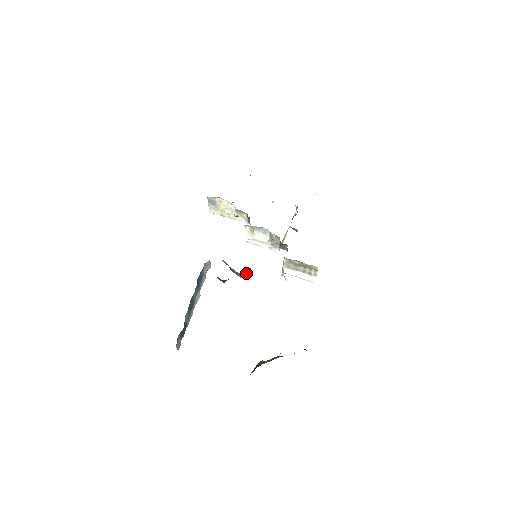
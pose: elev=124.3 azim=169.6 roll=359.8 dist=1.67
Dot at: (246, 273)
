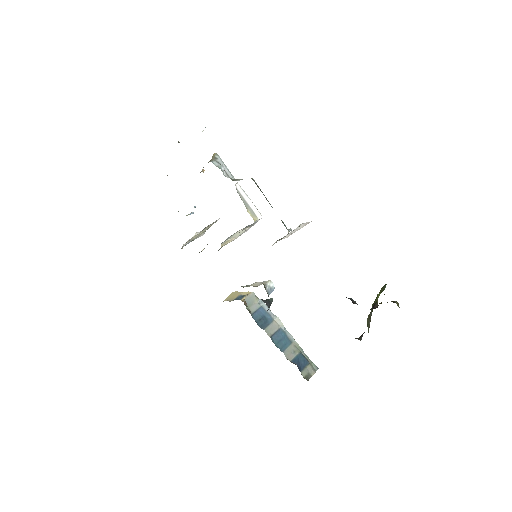
Dot at: (268, 289)
